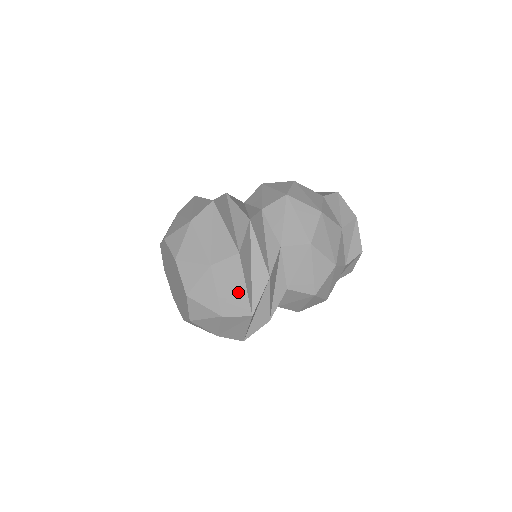
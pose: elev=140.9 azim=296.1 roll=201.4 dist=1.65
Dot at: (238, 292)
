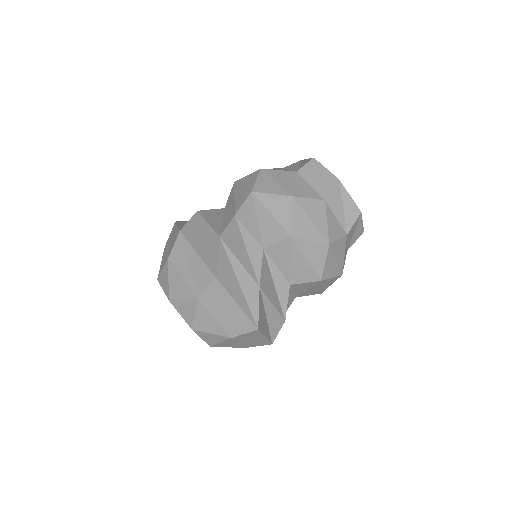
Dot at: occluded
